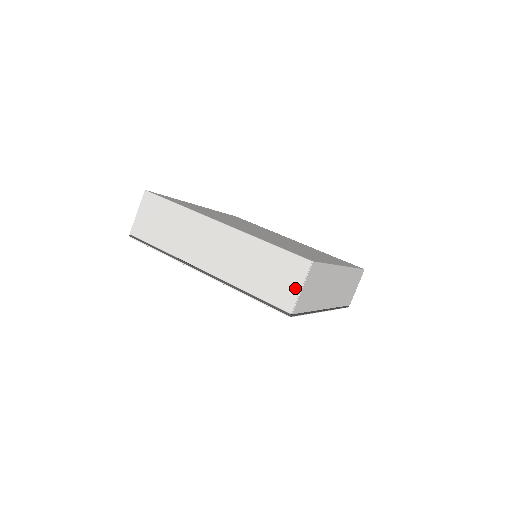
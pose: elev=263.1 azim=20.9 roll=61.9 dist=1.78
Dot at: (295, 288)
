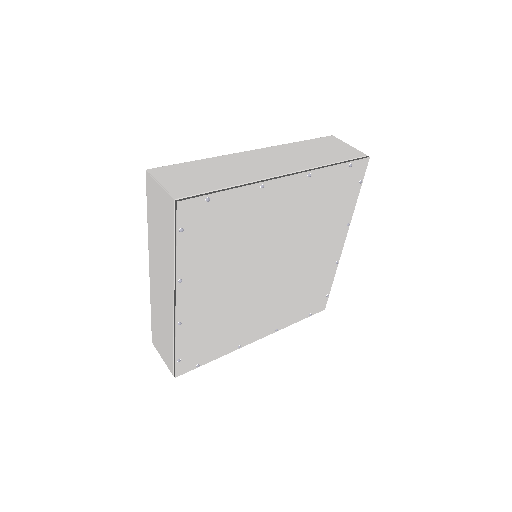
Dot at: (347, 147)
